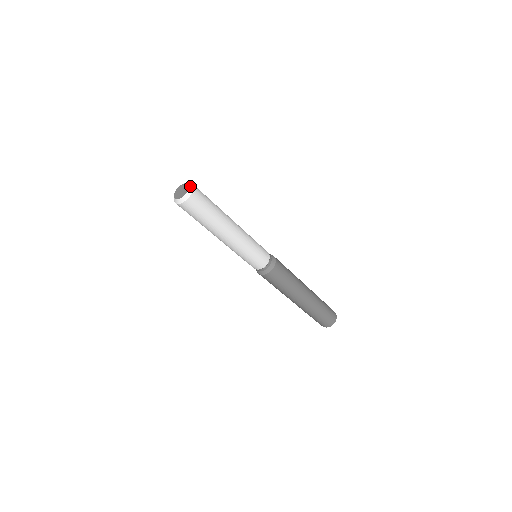
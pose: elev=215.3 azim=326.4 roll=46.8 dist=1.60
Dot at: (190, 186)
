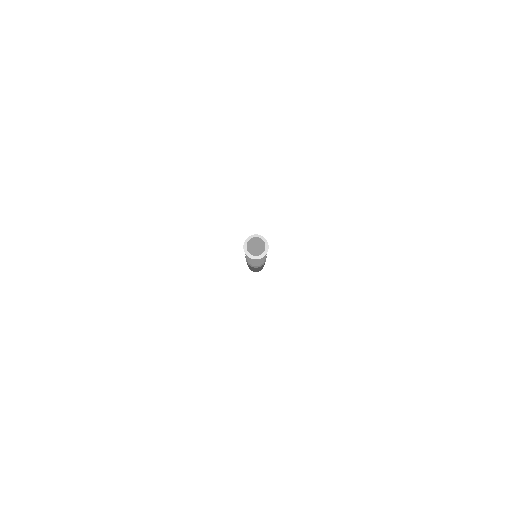
Dot at: (265, 252)
